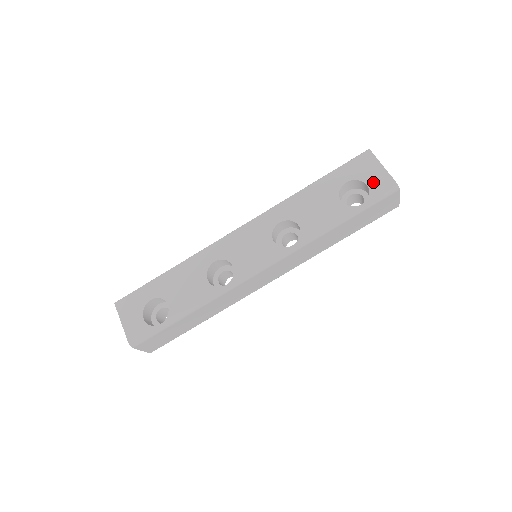
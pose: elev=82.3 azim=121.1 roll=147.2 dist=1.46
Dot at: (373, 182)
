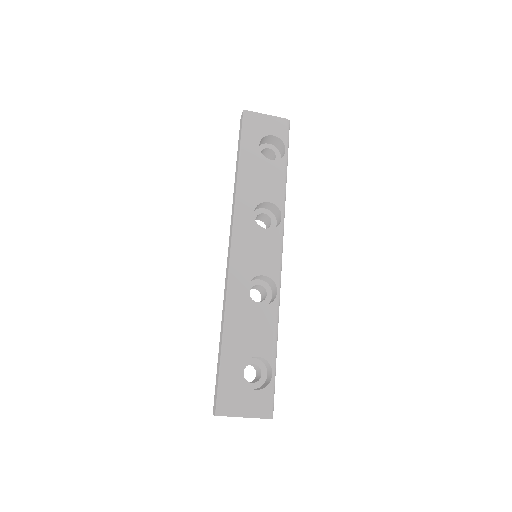
Dot at: (274, 130)
